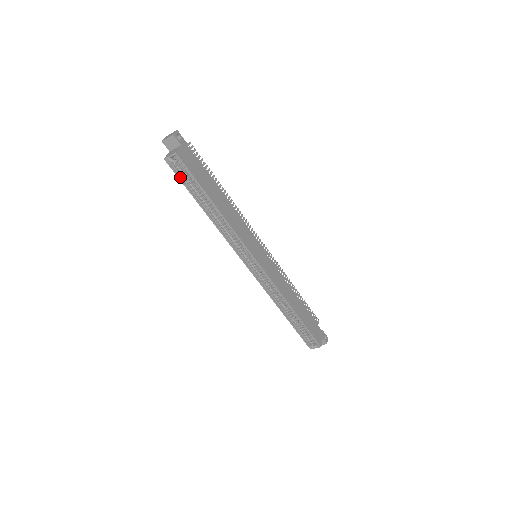
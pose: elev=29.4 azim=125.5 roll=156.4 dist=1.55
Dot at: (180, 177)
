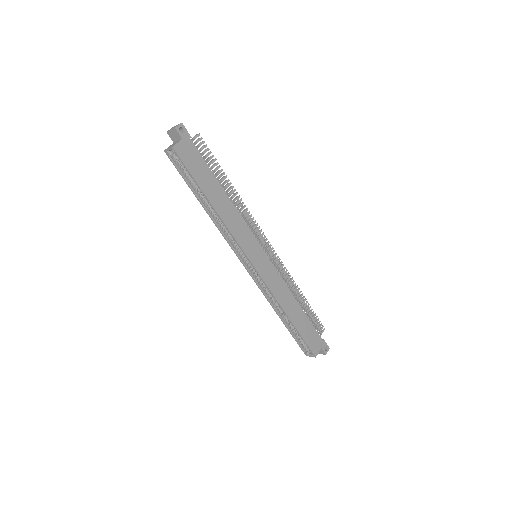
Dot at: (179, 170)
